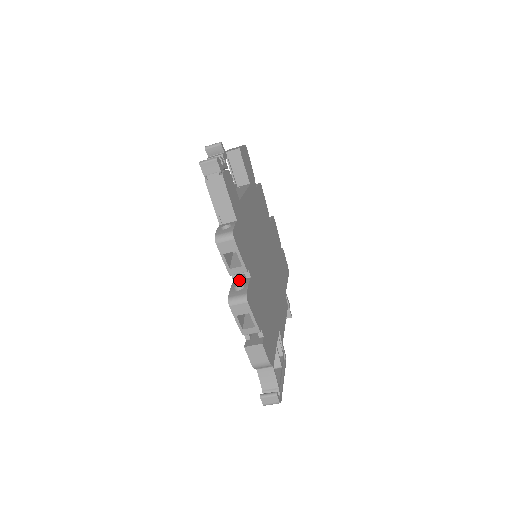
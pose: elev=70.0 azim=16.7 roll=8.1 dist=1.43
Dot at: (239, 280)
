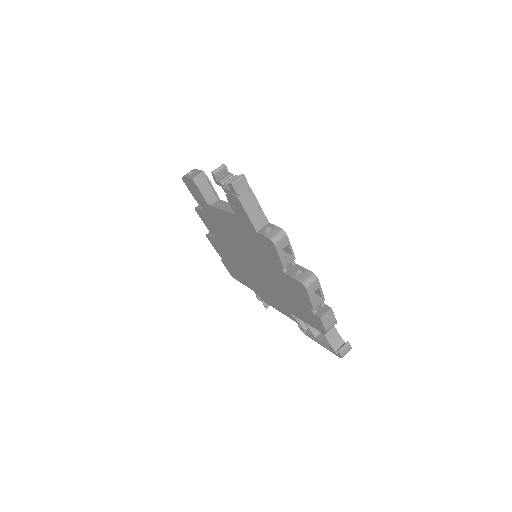
Dot at: (289, 270)
